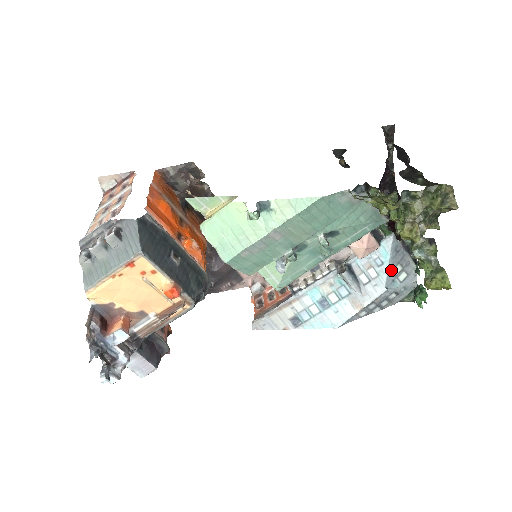
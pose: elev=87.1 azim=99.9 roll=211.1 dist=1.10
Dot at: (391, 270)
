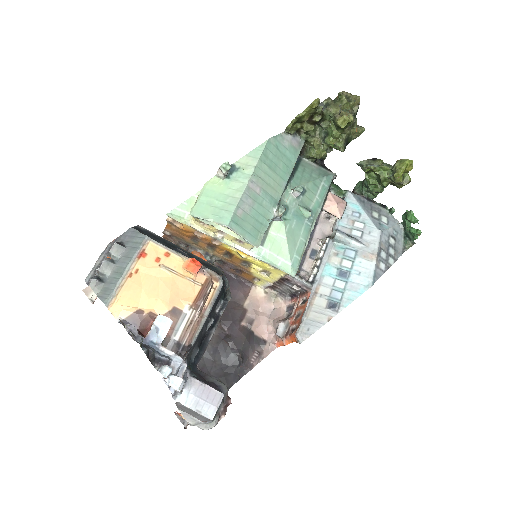
Dot at: (371, 216)
